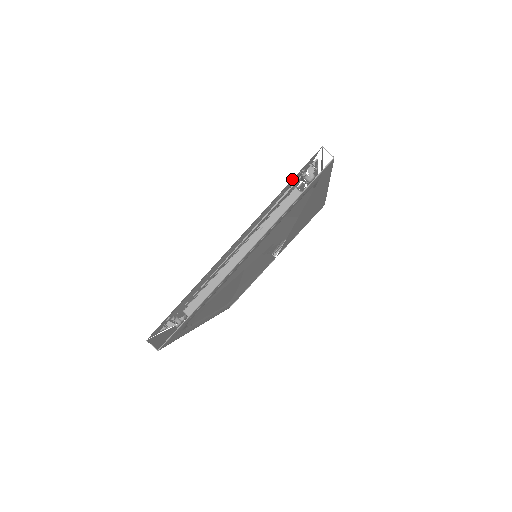
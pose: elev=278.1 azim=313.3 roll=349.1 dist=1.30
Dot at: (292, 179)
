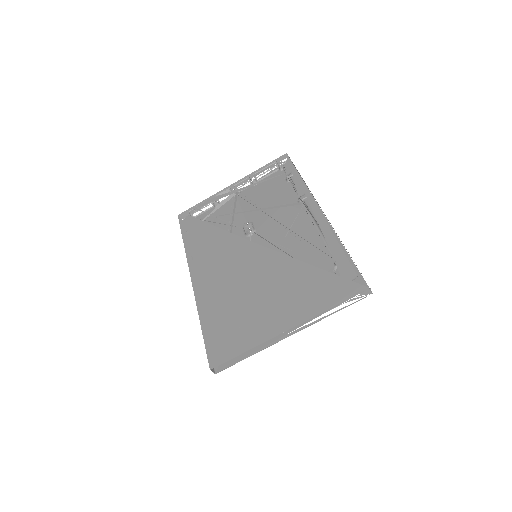
Dot at: (343, 301)
